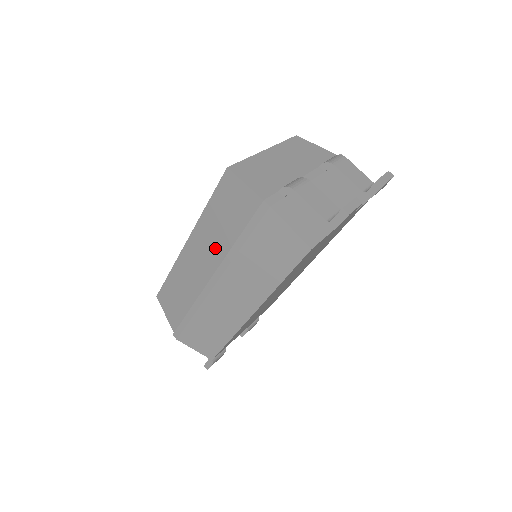
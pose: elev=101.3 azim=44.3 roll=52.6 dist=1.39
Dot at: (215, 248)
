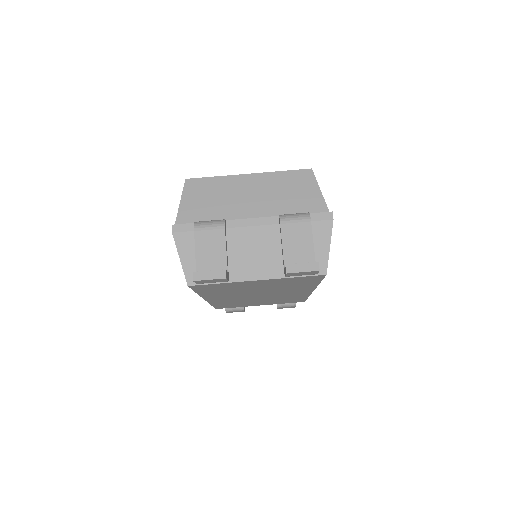
Dot at: occluded
